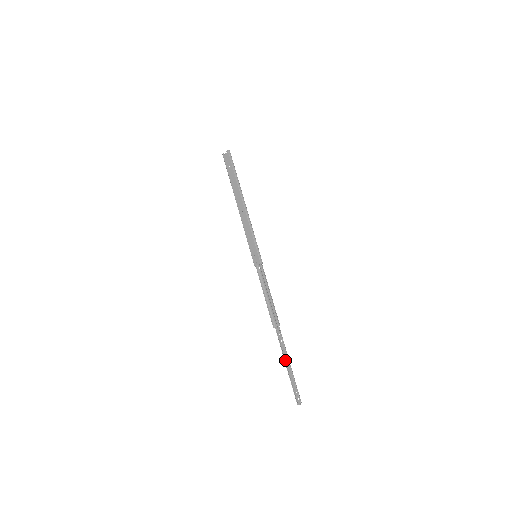
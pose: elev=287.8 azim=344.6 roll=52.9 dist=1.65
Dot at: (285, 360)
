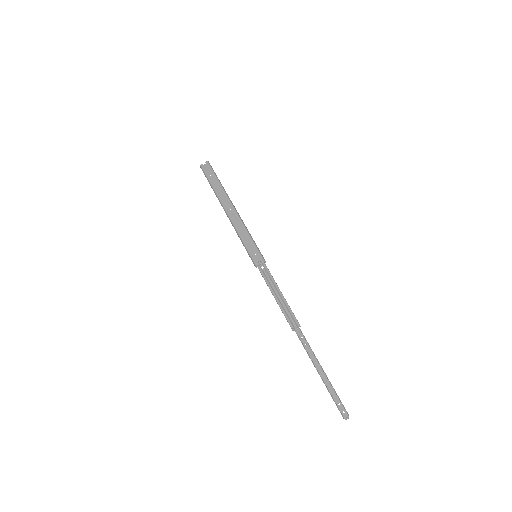
Dot at: (315, 366)
